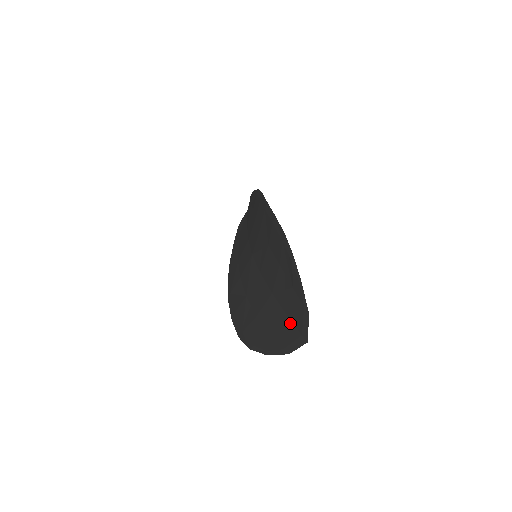
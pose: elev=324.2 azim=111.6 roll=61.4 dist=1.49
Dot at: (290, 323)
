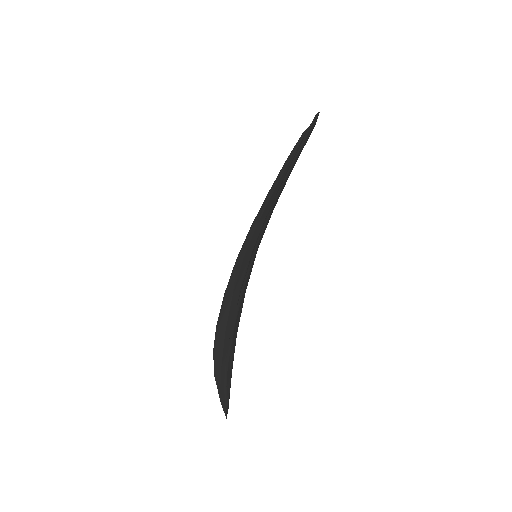
Dot at: occluded
